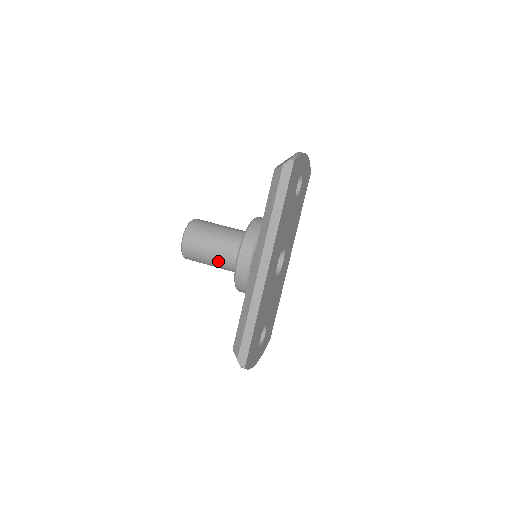
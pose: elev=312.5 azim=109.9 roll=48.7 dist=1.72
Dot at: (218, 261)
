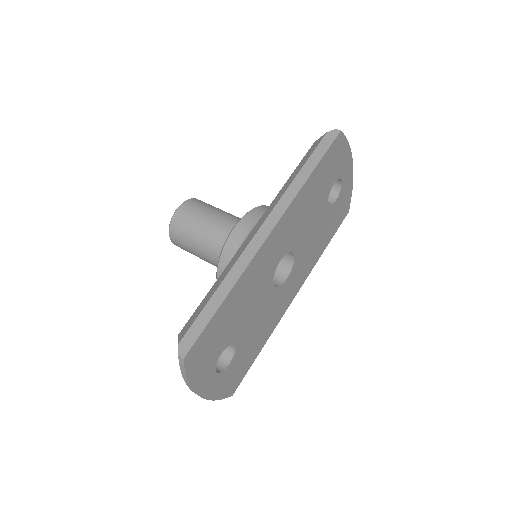
Dot at: (208, 241)
